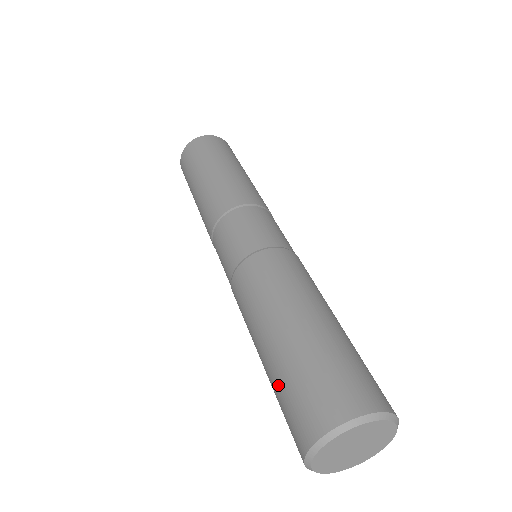
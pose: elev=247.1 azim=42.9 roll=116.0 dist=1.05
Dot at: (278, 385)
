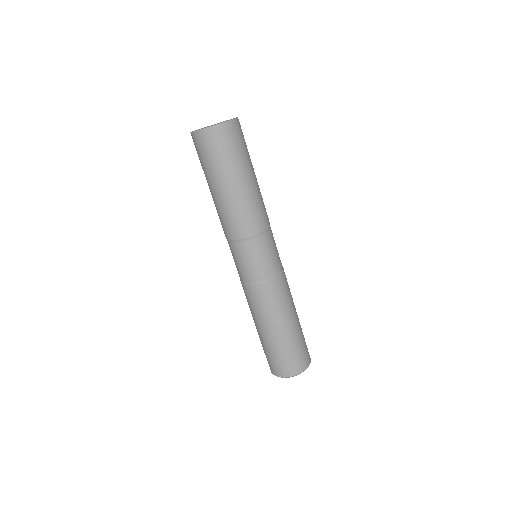
Dot at: (271, 351)
